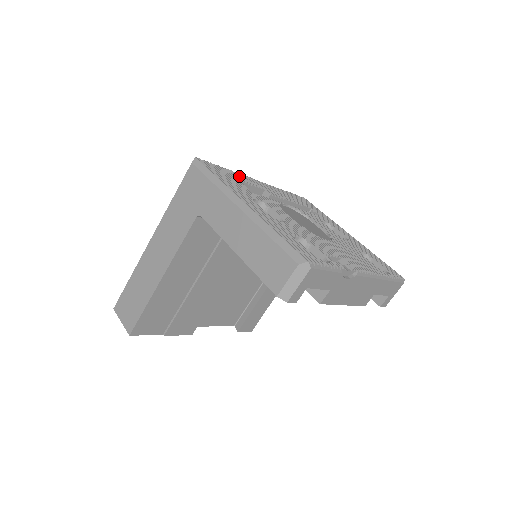
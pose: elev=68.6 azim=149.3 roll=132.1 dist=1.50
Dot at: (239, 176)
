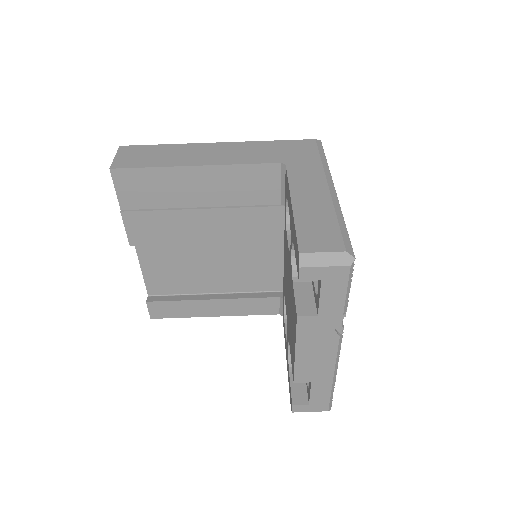
Dot at: occluded
